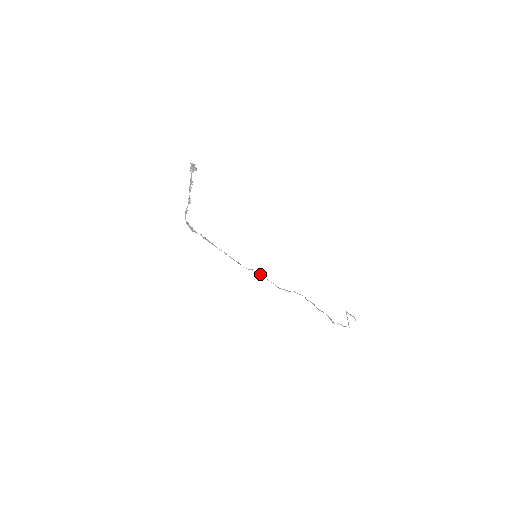
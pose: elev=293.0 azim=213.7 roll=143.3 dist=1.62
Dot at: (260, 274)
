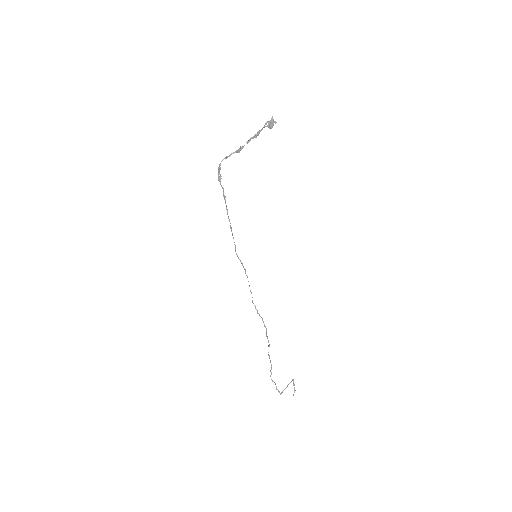
Dot at: occluded
